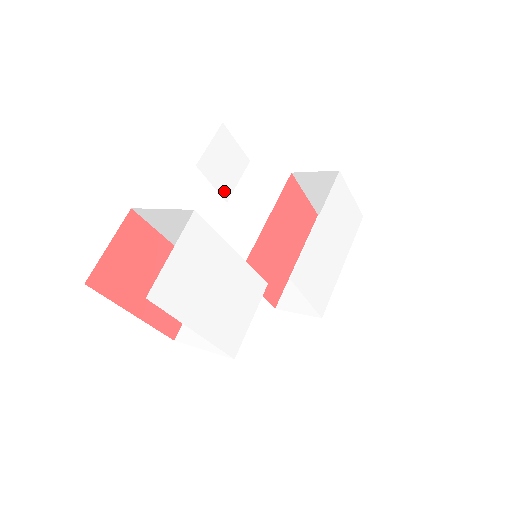
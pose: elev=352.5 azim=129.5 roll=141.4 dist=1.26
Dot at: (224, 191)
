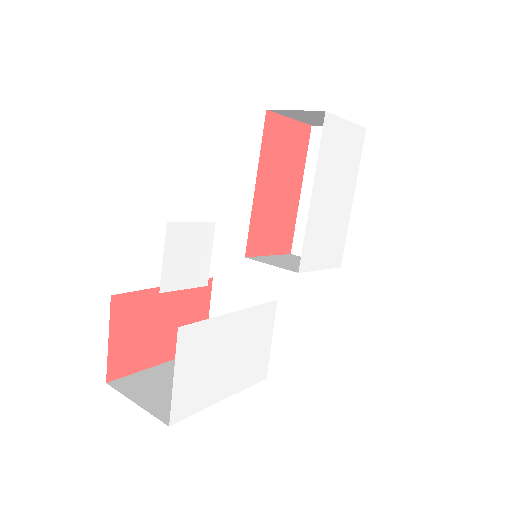
Dot at: (200, 280)
